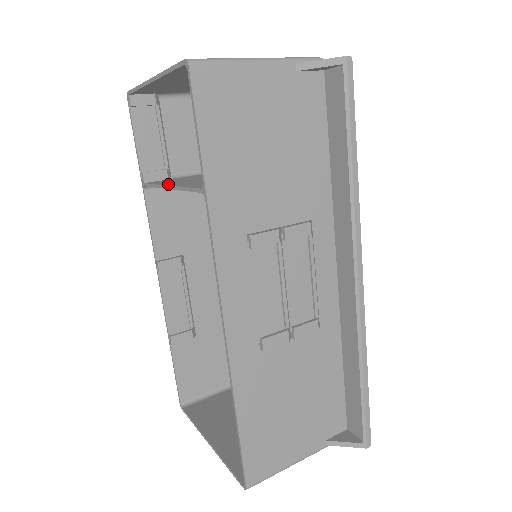
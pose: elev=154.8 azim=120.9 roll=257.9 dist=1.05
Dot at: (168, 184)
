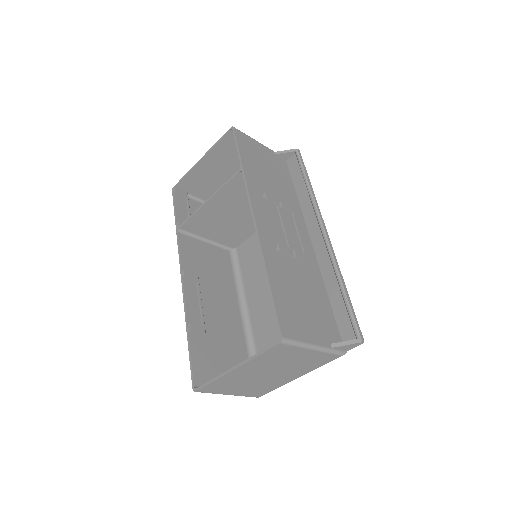
Dot at: (205, 204)
